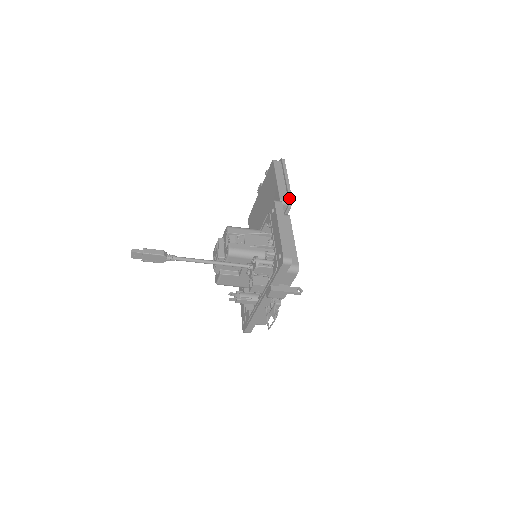
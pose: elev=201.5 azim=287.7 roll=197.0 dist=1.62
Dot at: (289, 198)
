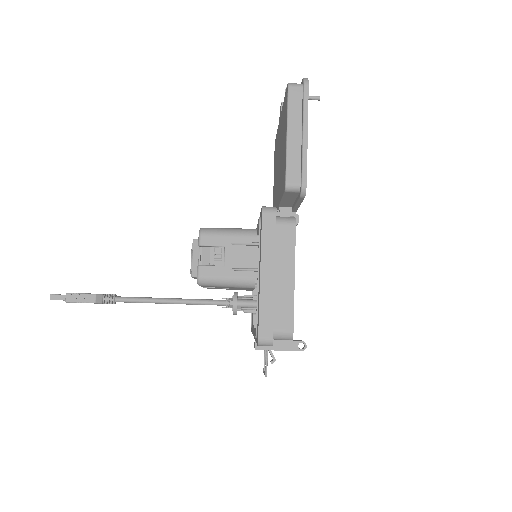
Dot at: (301, 182)
